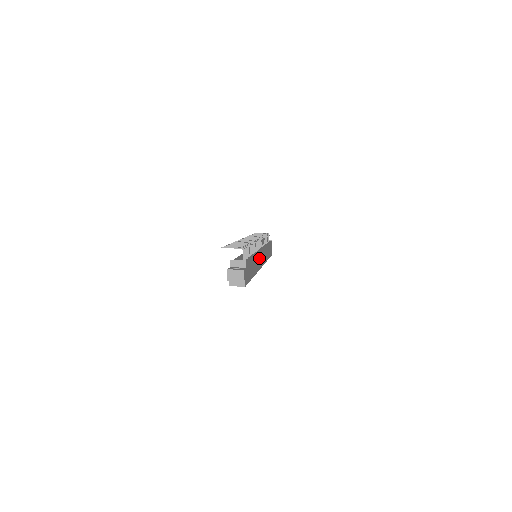
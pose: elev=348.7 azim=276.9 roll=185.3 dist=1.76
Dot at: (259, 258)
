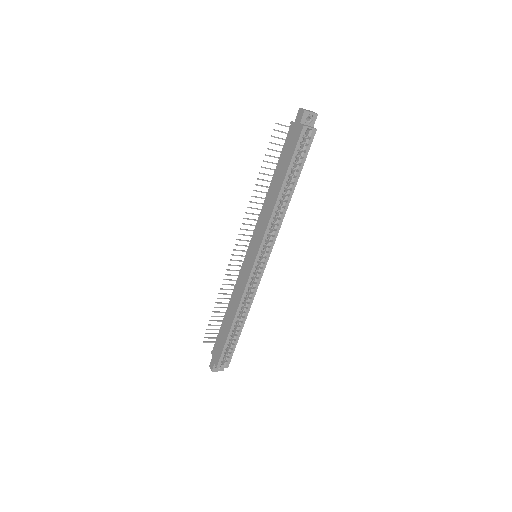
Dot at: occluded
